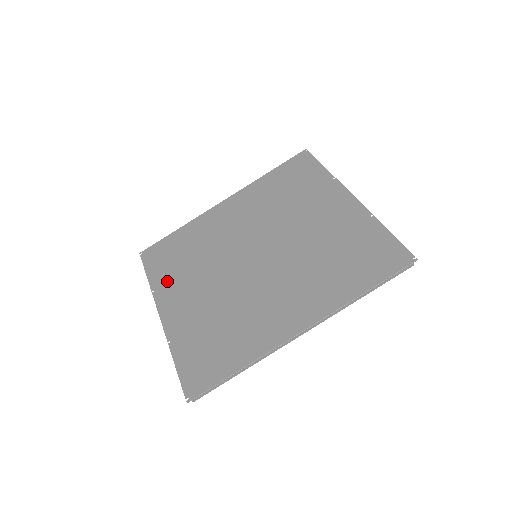
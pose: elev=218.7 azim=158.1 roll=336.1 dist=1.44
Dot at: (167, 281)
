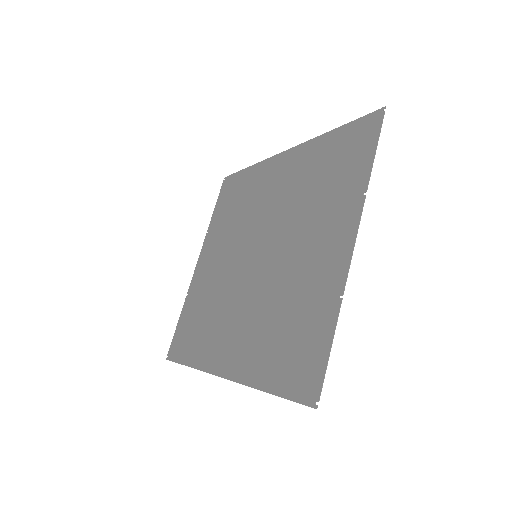
Dot at: (215, 229)
